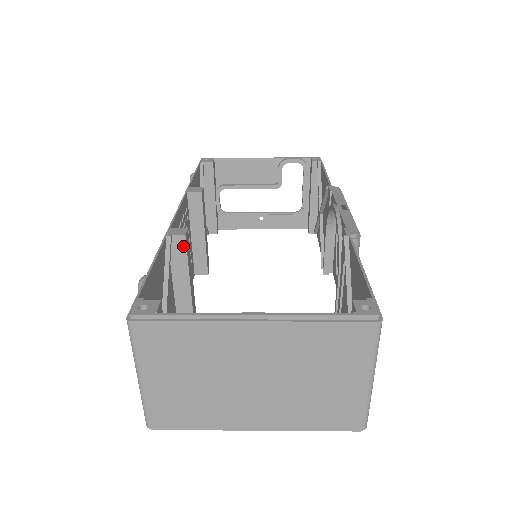
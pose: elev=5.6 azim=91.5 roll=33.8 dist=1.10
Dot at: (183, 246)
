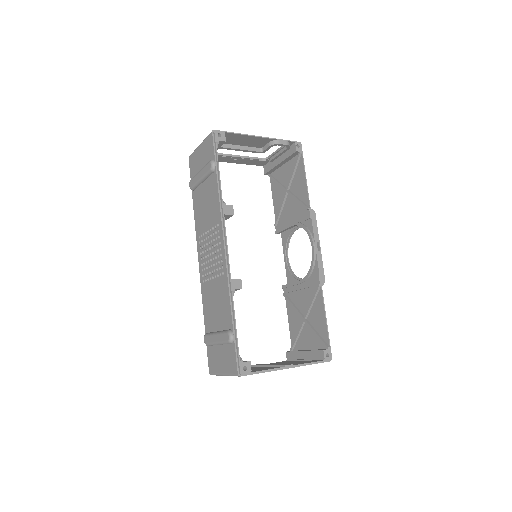
Dot at: occluded
